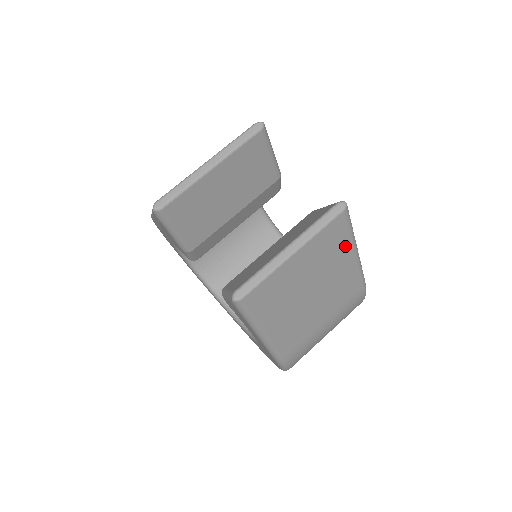
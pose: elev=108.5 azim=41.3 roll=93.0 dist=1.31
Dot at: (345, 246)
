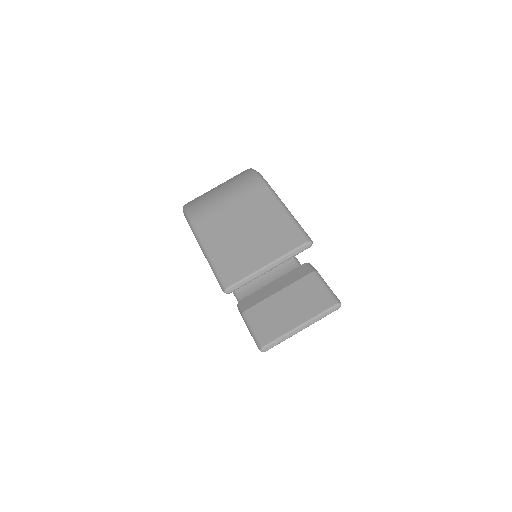
Dot at: occluded
